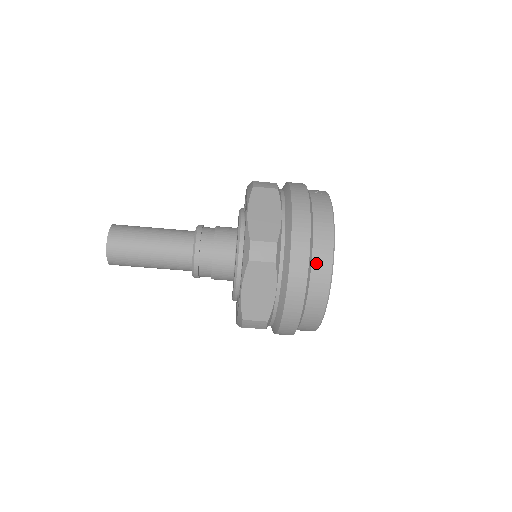
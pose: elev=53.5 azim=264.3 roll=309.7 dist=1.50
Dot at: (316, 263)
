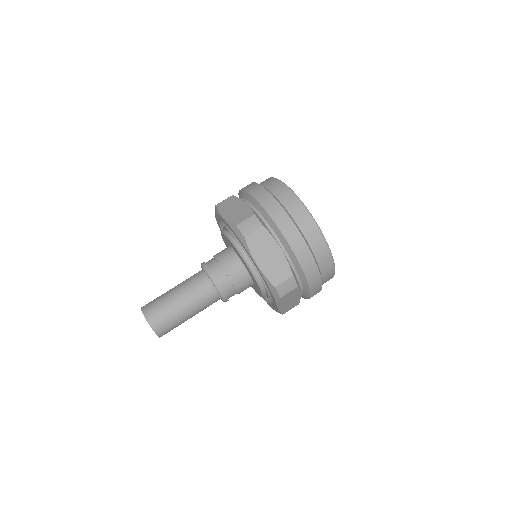
Dot at: (290, 209)
